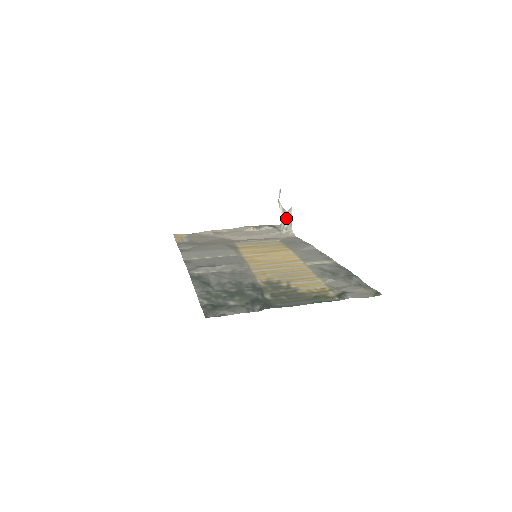
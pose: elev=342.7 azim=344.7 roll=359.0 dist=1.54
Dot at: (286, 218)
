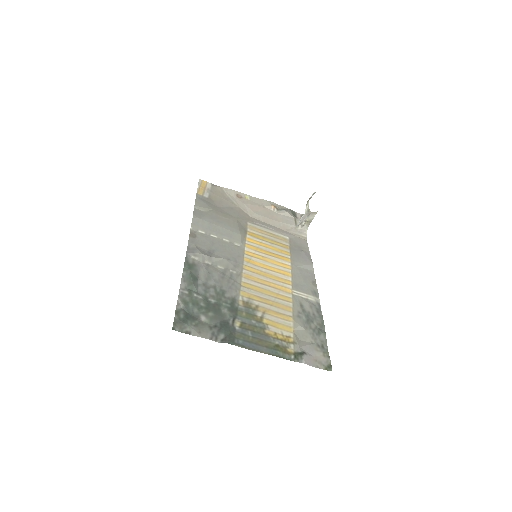
Dot at: (308, 217)
